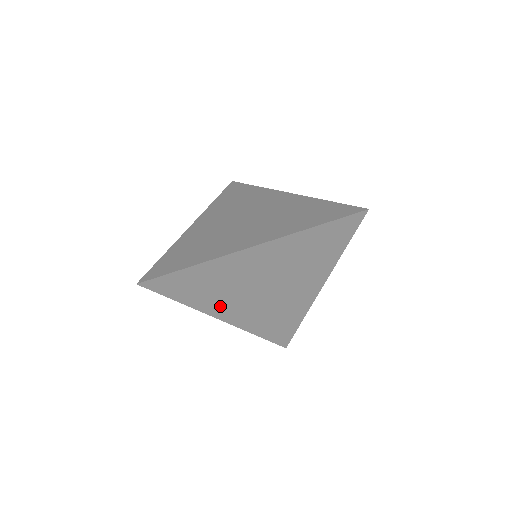
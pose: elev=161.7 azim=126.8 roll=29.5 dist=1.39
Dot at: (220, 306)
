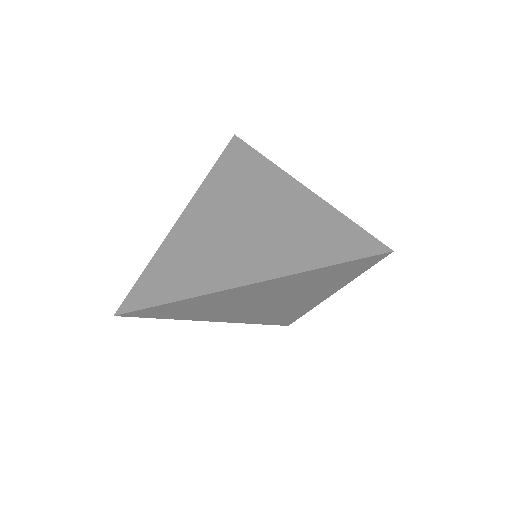
Dot at: (213, 316)
